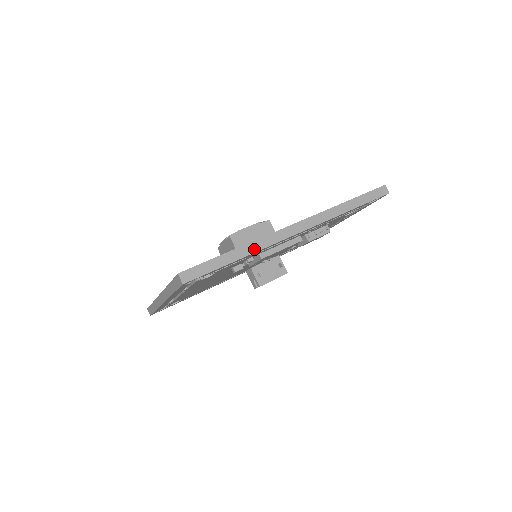
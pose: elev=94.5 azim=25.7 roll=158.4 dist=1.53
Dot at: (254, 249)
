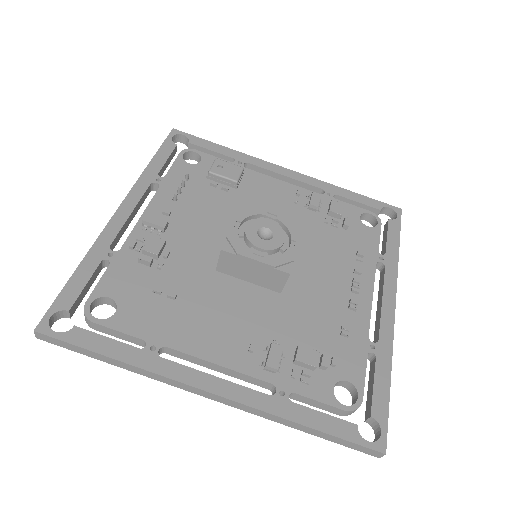
Dot at: occluded
